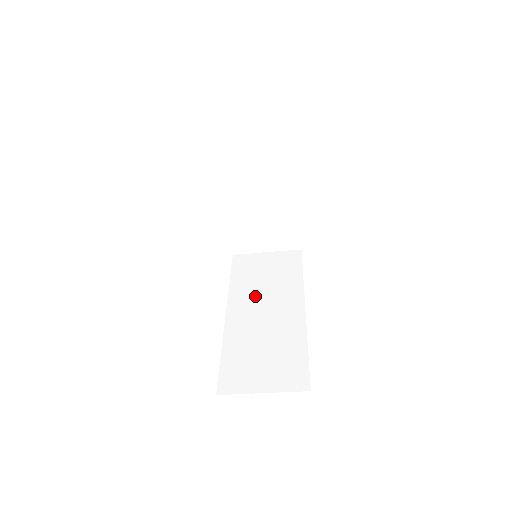
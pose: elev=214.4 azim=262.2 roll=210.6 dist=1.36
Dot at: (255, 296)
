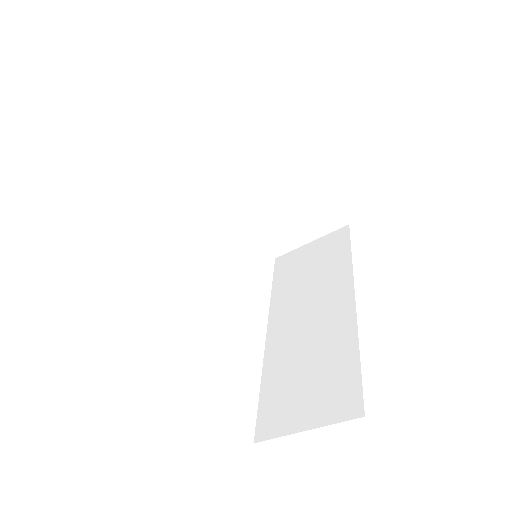
Dot at: (297, 301)
